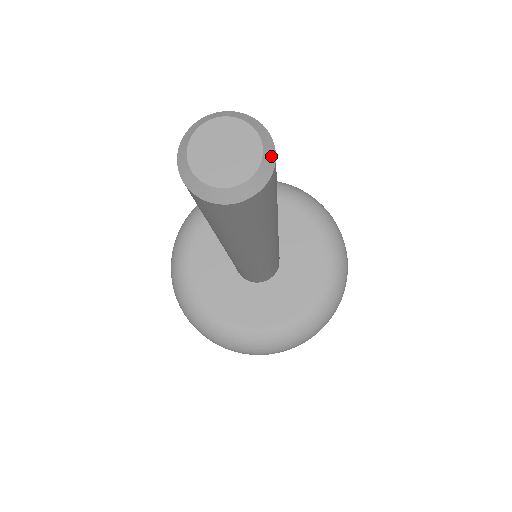
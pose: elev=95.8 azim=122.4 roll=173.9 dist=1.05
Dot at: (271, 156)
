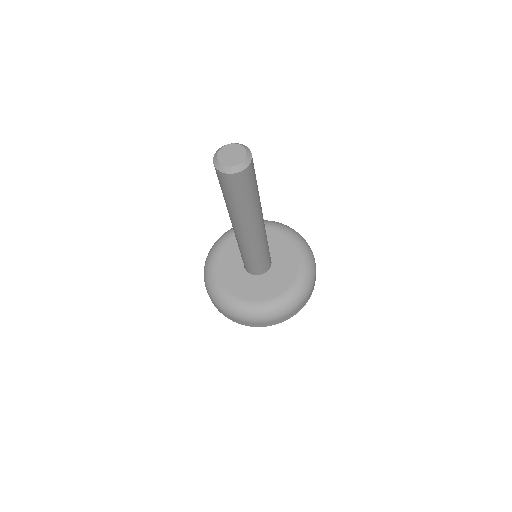
Dot at: (249, 159)
